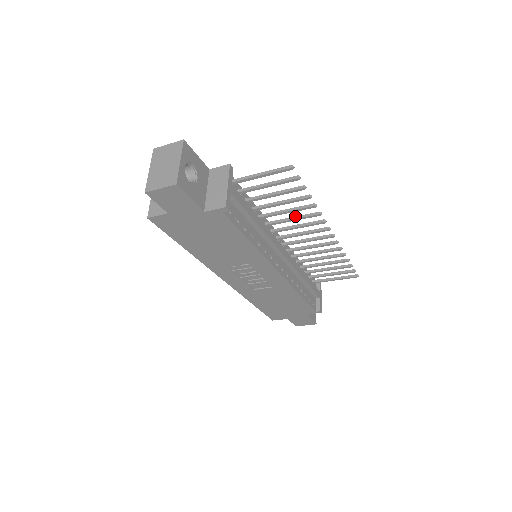
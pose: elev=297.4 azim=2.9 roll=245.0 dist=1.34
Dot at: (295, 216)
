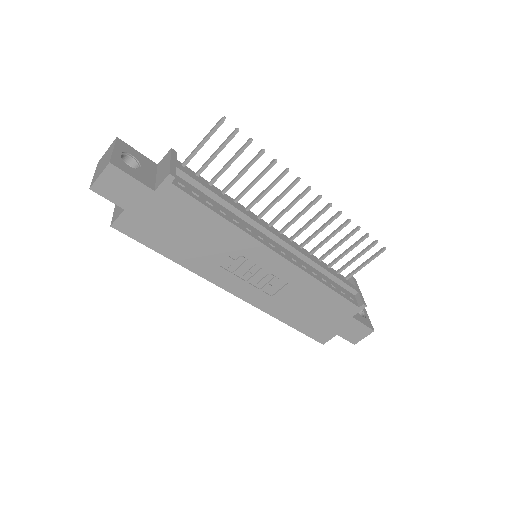
Dot at: (267, 187)
